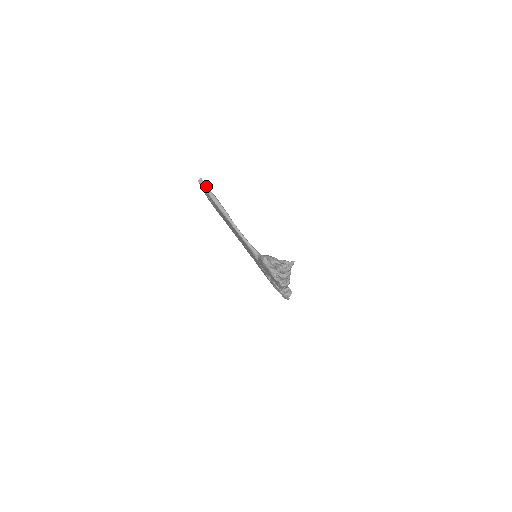
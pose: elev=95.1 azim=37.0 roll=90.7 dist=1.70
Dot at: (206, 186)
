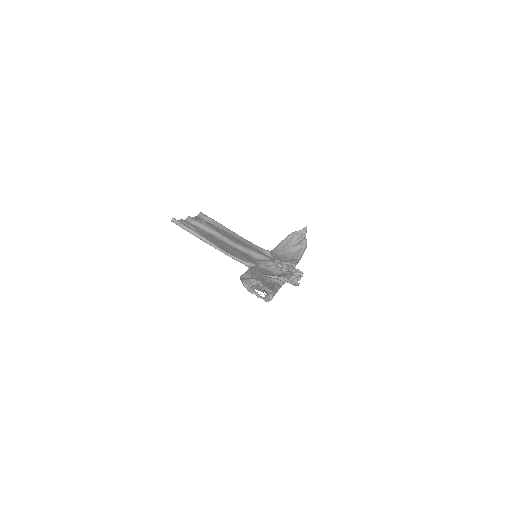
Dot at: (180, 224)
